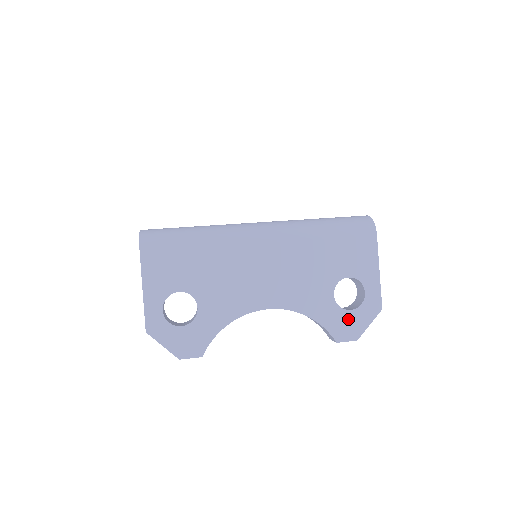
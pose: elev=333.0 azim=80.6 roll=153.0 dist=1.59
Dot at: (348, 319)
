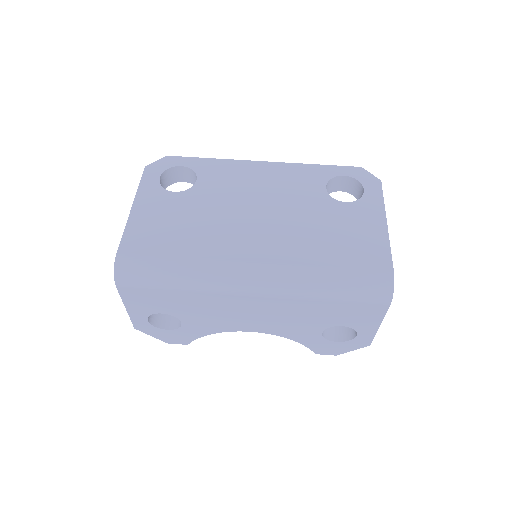
Dot at: (332, 346)
